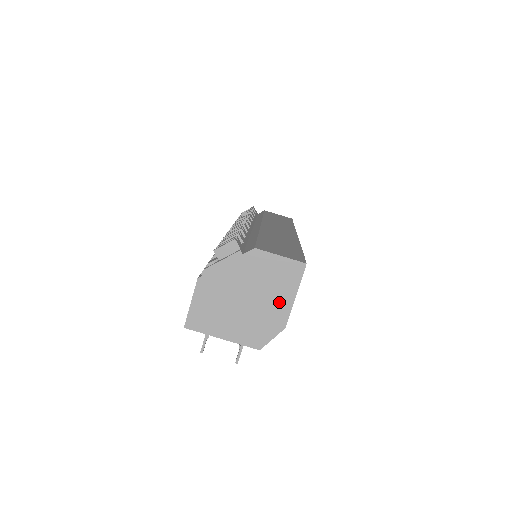
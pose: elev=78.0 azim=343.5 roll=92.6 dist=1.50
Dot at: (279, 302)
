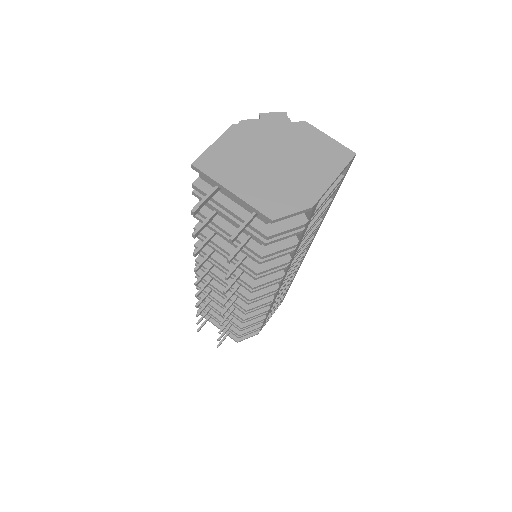
Dot at: (314, 178)
